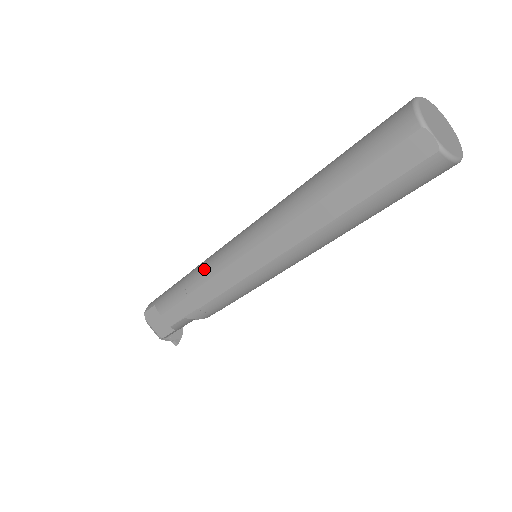
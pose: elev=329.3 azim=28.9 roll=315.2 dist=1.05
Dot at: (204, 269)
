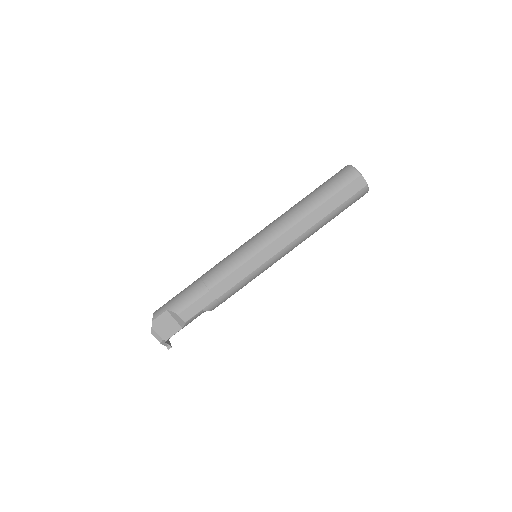
Dot at: (224, 268)
